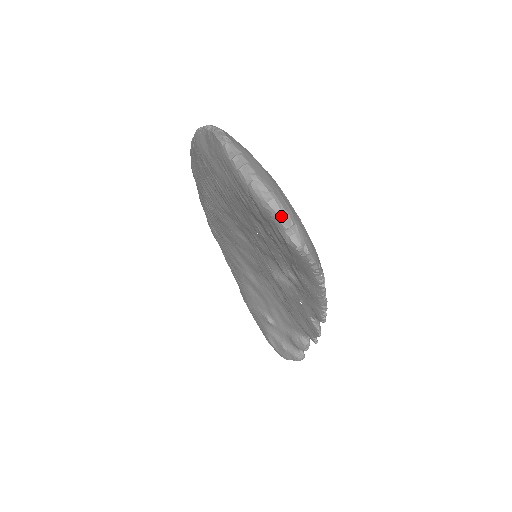
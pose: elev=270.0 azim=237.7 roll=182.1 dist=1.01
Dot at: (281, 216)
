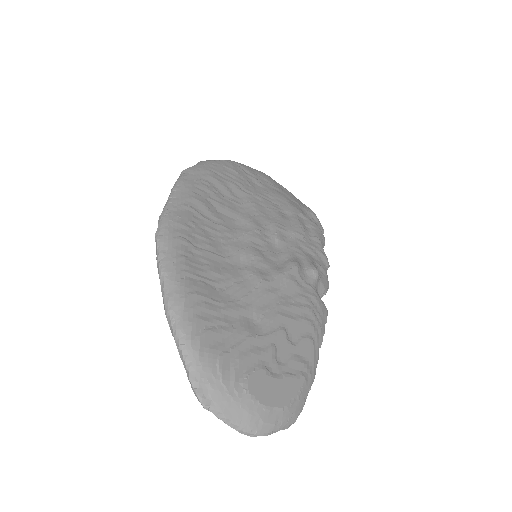
Dot at: occluded
